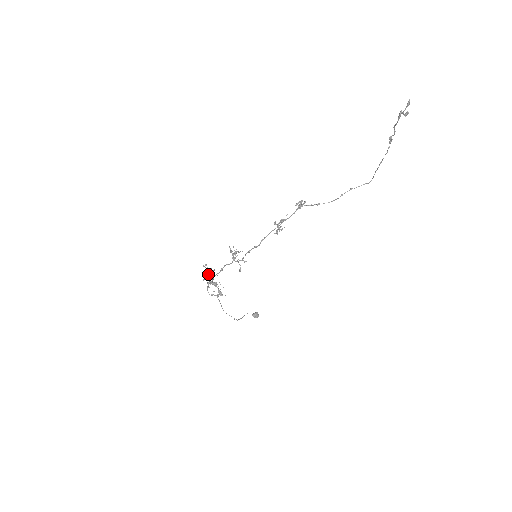
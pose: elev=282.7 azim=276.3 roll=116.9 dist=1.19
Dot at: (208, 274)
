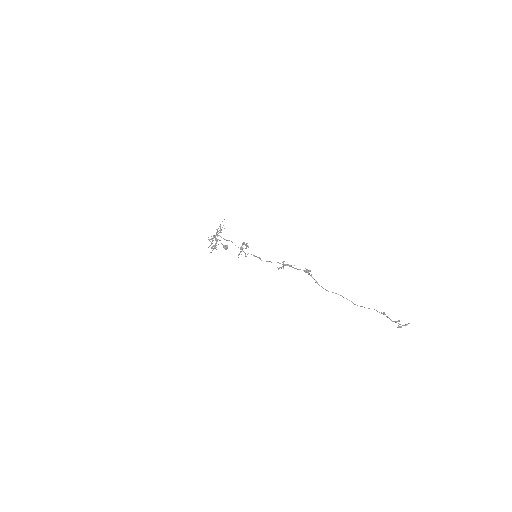
Dot at: occluded
